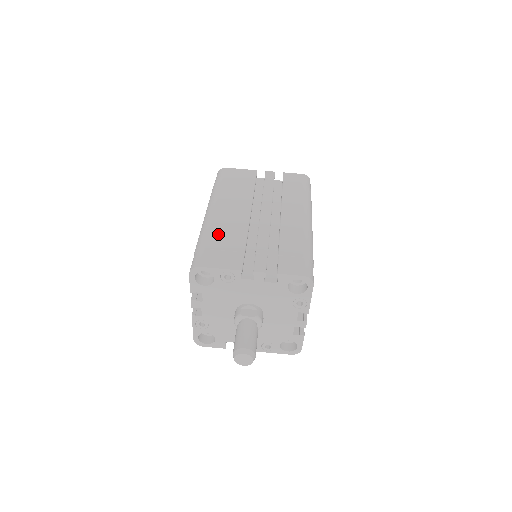
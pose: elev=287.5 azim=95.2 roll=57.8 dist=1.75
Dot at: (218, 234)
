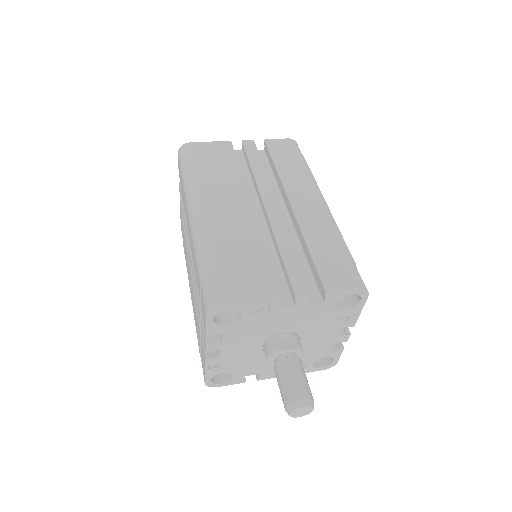
Dot at: (224, 247)
